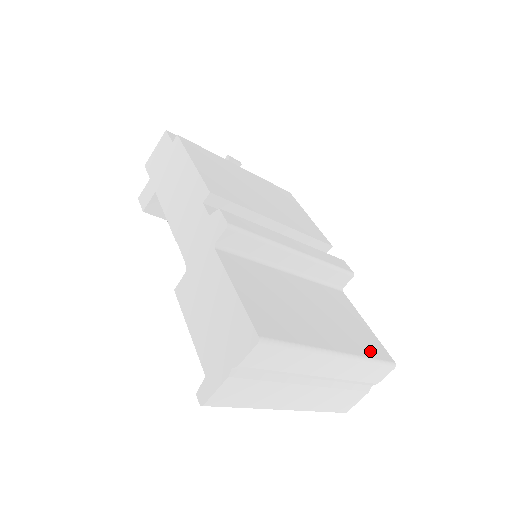
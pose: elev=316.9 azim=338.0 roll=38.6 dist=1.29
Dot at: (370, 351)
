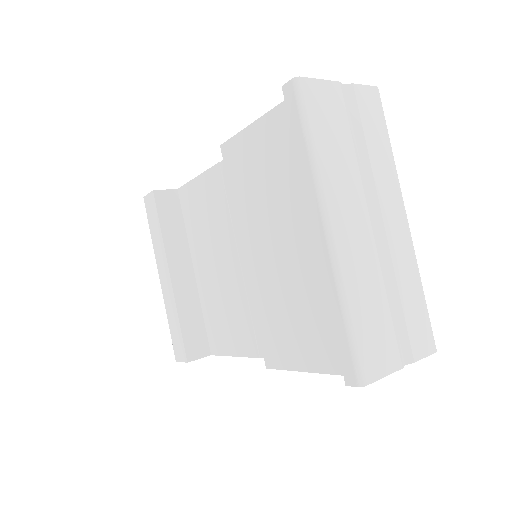
Dot at: occluded
